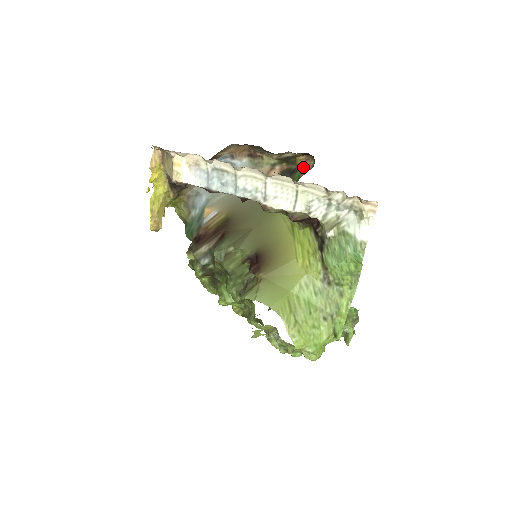
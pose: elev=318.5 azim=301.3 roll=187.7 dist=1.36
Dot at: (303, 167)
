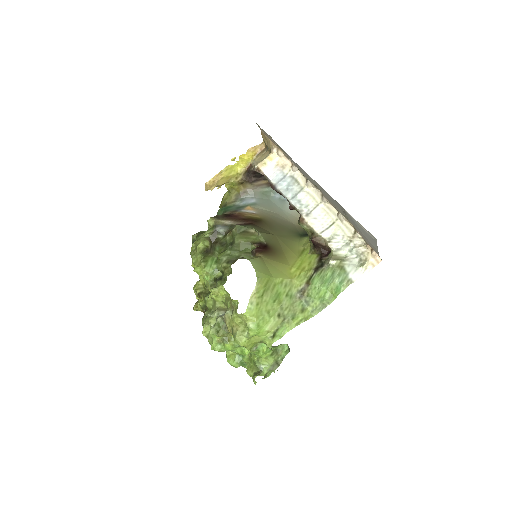
Dot at: occluded
